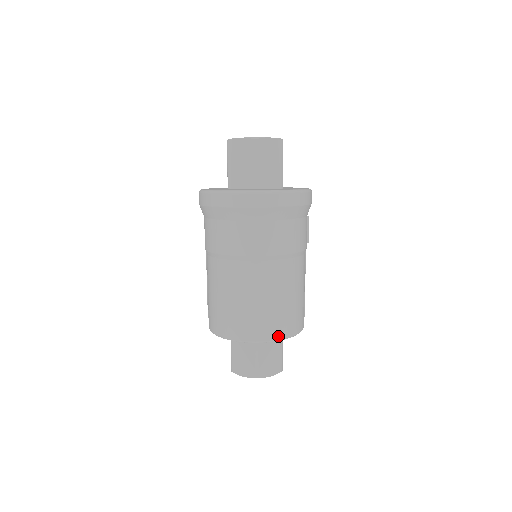
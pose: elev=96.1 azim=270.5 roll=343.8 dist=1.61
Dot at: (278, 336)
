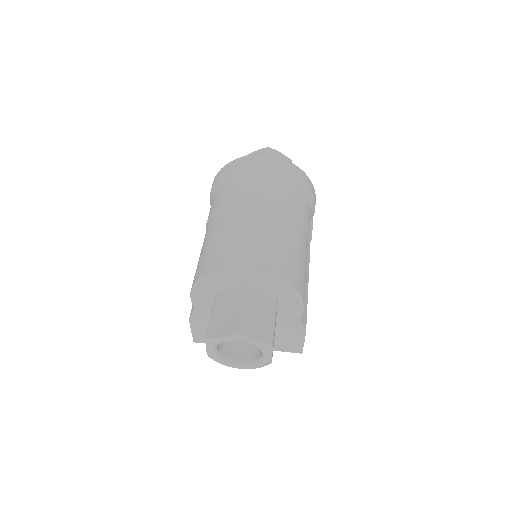
Dot at: (272, 271)
